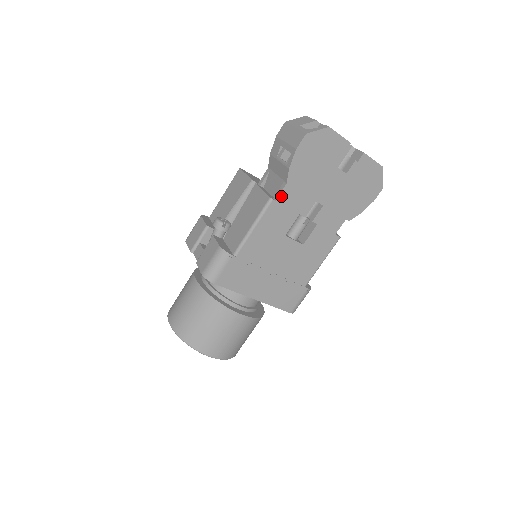
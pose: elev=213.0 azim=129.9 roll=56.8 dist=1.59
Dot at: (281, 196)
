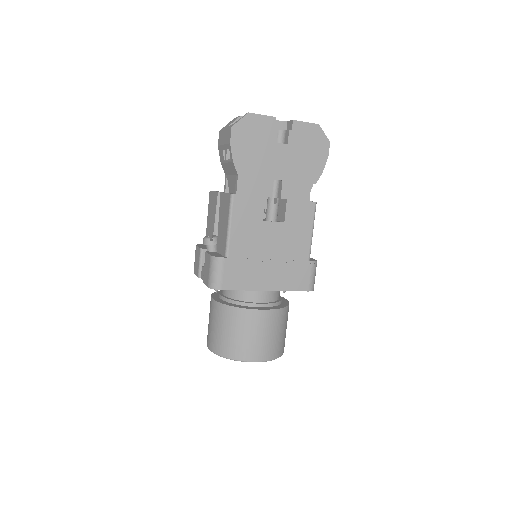
Dot at: (239, 188)
